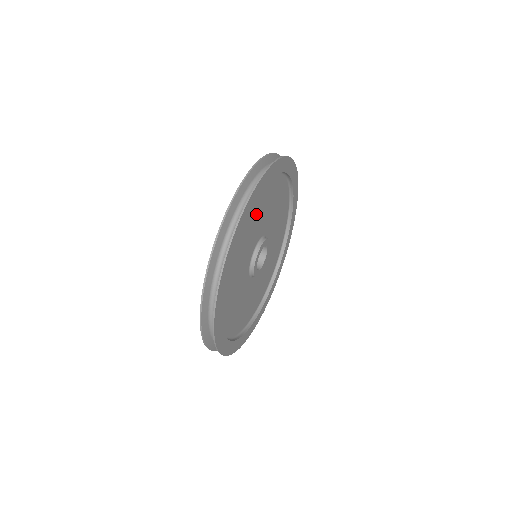
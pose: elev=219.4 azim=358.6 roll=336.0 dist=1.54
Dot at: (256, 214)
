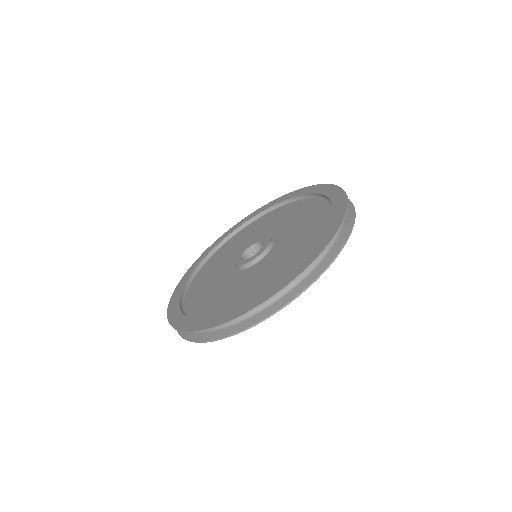
Dot at: occluded
